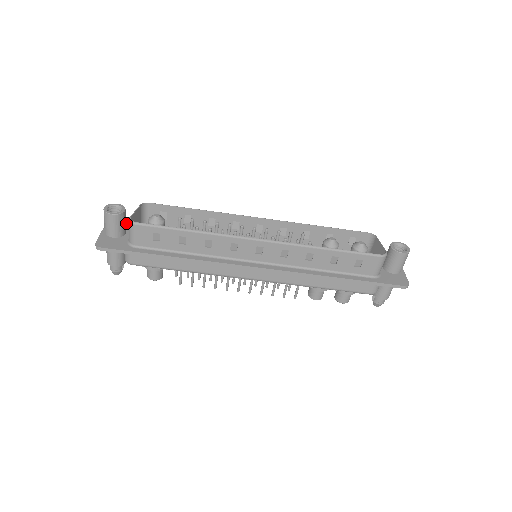
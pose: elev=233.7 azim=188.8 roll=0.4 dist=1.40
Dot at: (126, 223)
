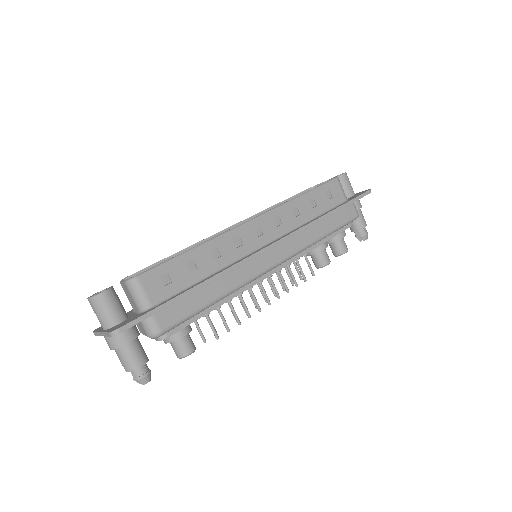
Dot at: occluded
